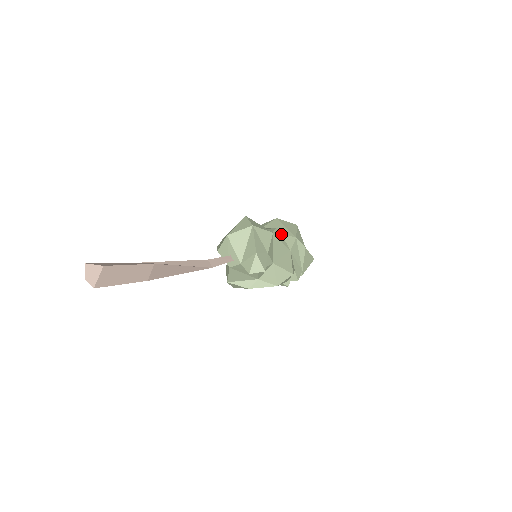
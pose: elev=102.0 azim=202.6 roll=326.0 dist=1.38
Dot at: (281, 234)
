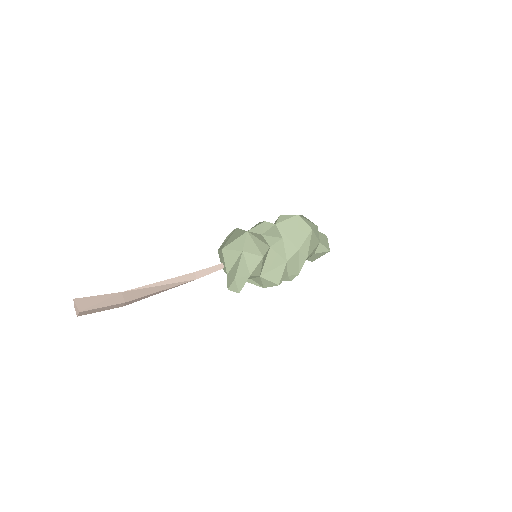
Dot at: (289, 239)
